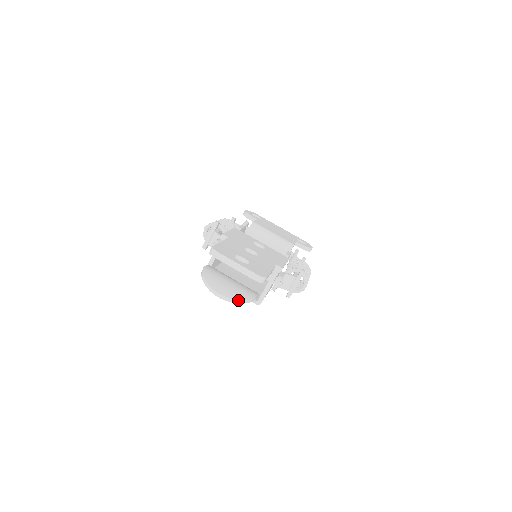
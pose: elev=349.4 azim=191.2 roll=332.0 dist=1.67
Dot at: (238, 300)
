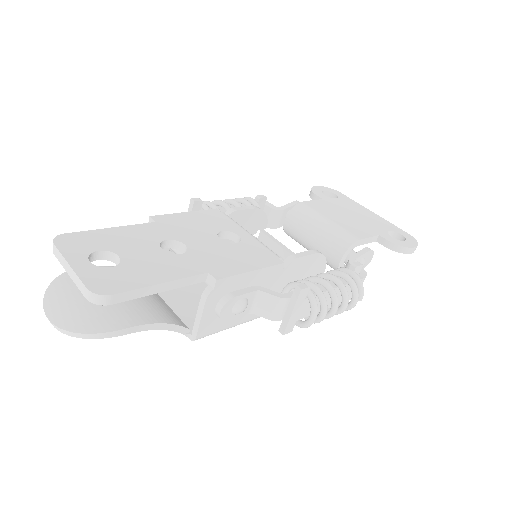
Dot at: (70, 331)
